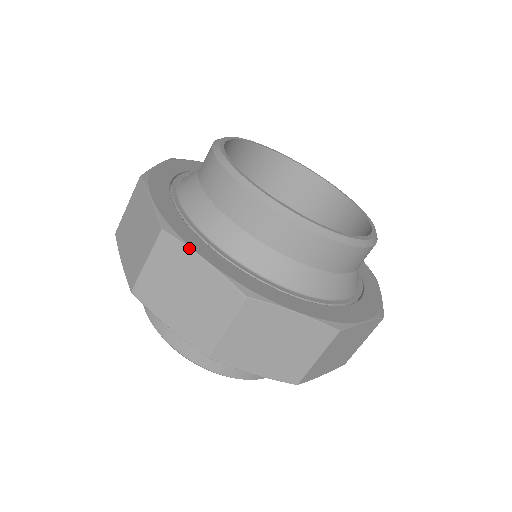
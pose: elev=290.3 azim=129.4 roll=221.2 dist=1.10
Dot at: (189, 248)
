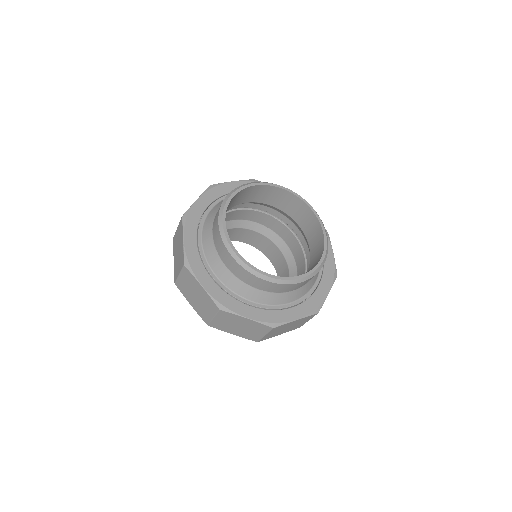
Dot at: (183, 231)
